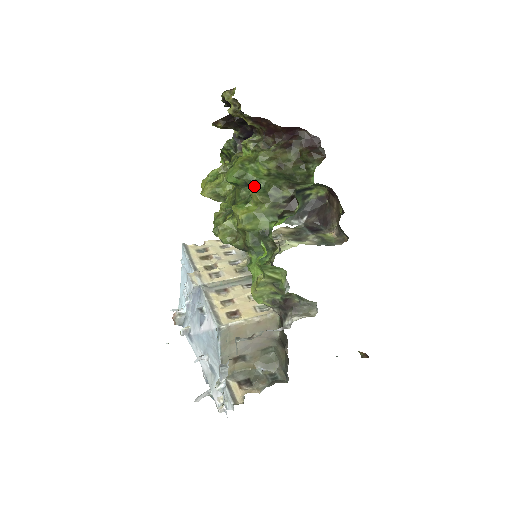
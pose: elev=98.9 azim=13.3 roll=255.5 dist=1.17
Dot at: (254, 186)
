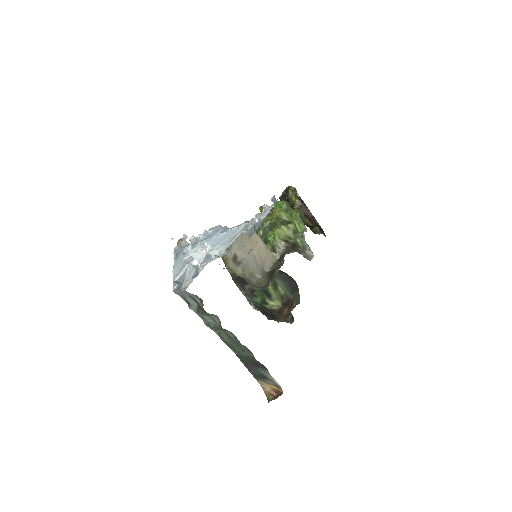
Dot at: occluded
